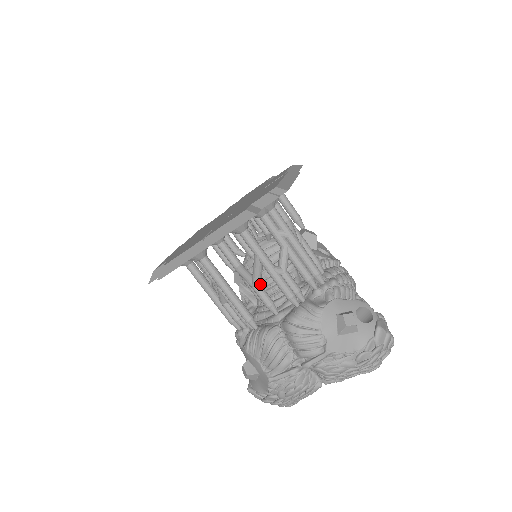
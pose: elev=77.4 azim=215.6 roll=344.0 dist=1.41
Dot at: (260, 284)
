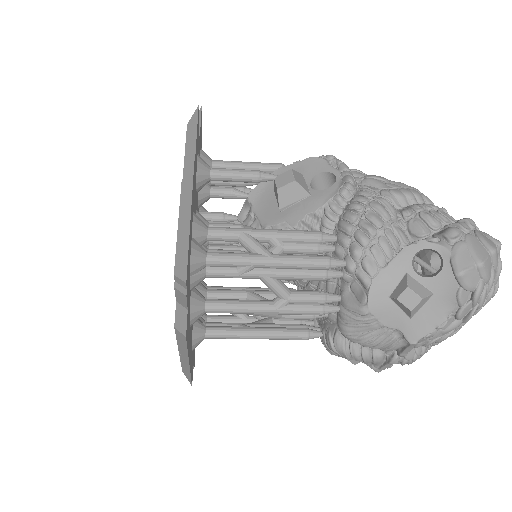
Dot at: occluded
